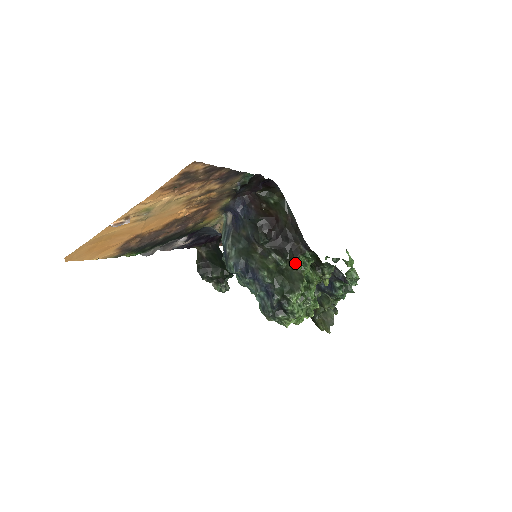
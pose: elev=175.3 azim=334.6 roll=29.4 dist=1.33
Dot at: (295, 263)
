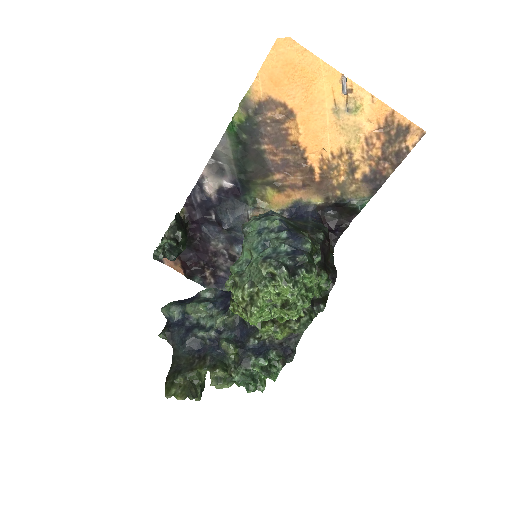
Dot at: (319, 274)
